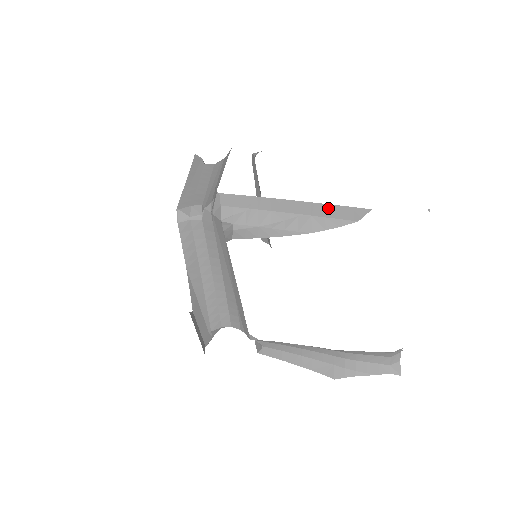
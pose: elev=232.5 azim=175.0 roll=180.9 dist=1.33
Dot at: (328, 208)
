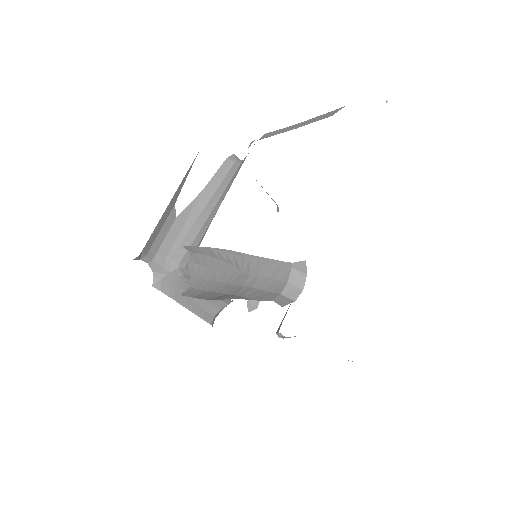
Dot at: (319, 117)
